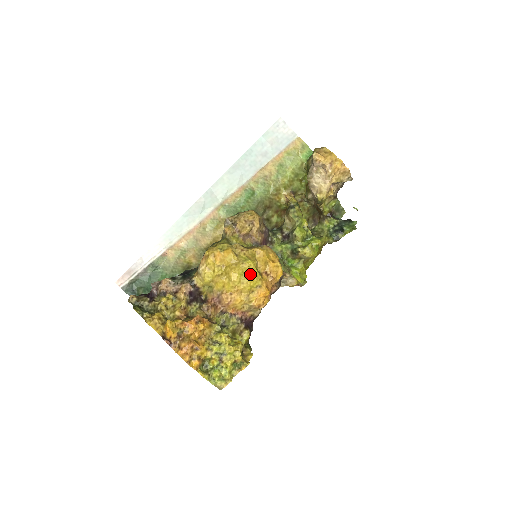
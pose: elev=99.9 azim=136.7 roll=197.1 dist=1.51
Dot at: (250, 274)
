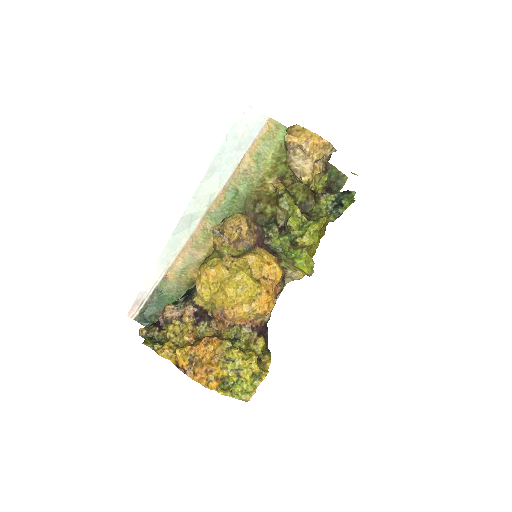
Dot at: (245, 285)
